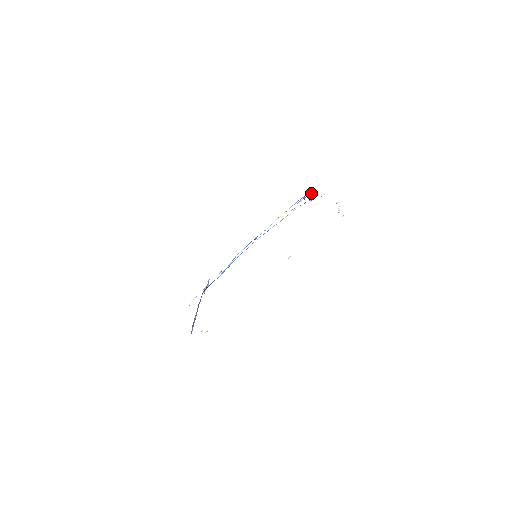
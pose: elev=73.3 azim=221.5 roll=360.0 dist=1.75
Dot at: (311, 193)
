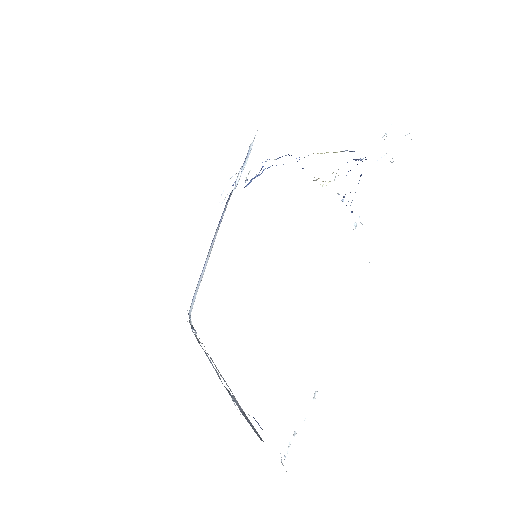
Dot at: occluded
